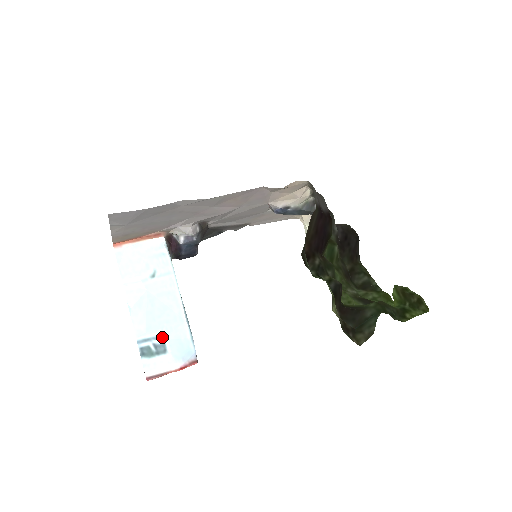
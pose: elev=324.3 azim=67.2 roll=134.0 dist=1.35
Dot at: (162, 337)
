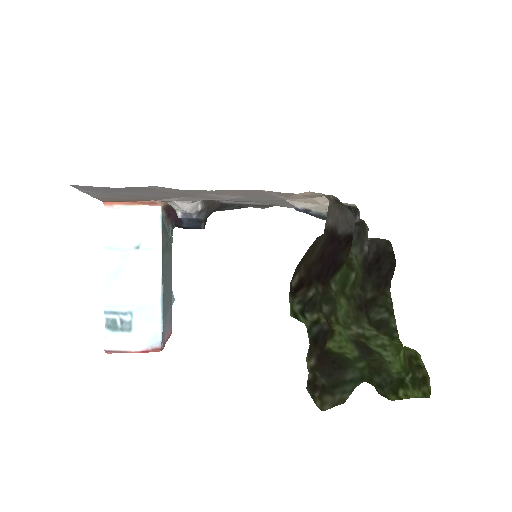
Dot at: (131, 314)
